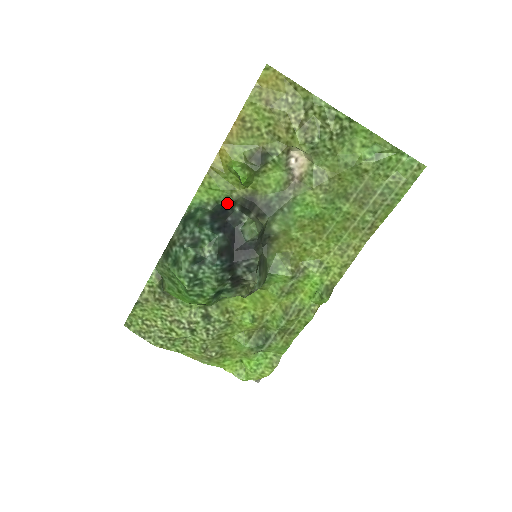
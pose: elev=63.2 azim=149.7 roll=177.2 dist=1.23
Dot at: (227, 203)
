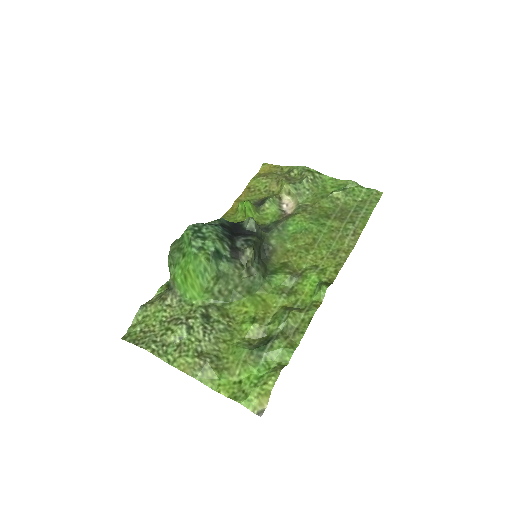
Dot at: occluded
